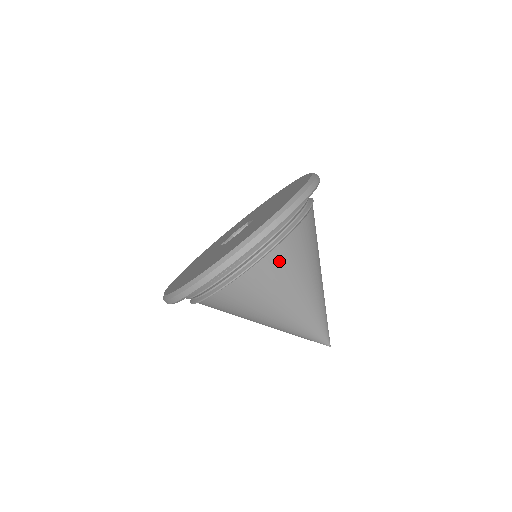
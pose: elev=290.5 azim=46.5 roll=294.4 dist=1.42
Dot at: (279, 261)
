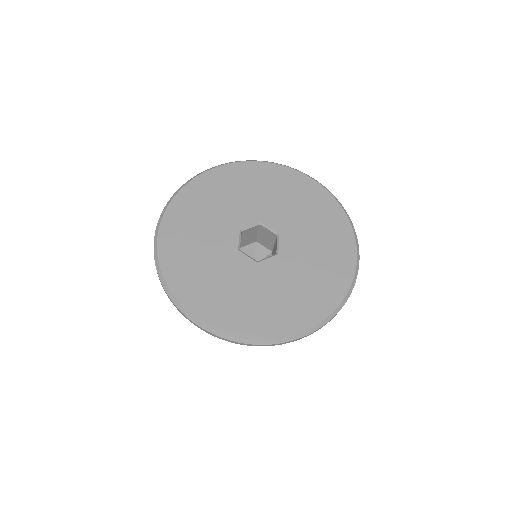
Dot at: occluded
